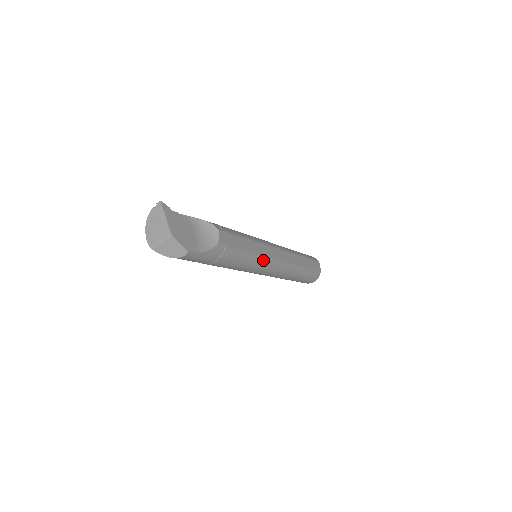
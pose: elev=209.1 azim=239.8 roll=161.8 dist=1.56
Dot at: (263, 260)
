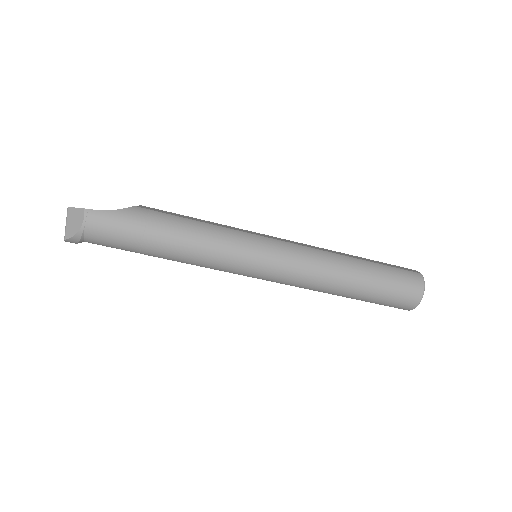
Dot at: (243, 235)
